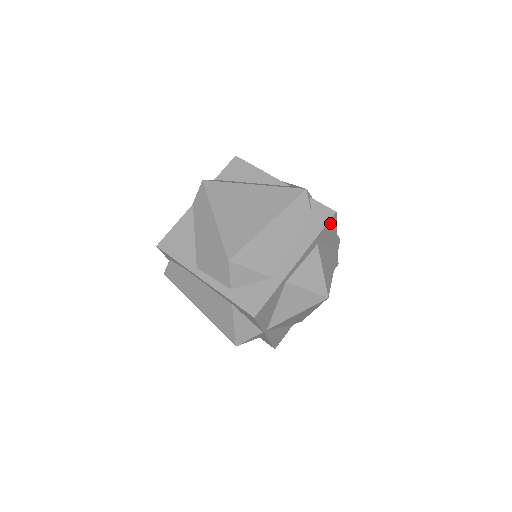
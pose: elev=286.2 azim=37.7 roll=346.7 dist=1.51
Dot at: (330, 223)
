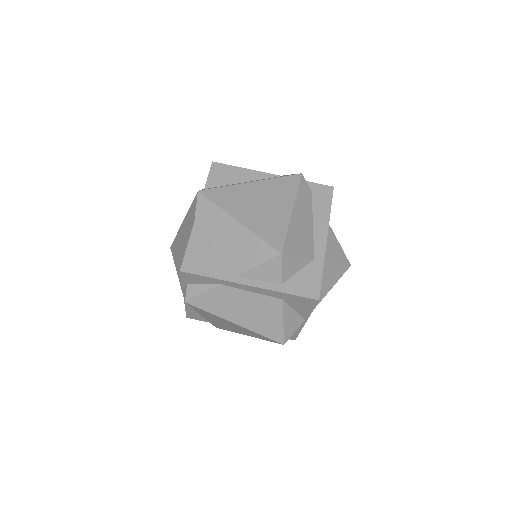
Dot at: occluded
